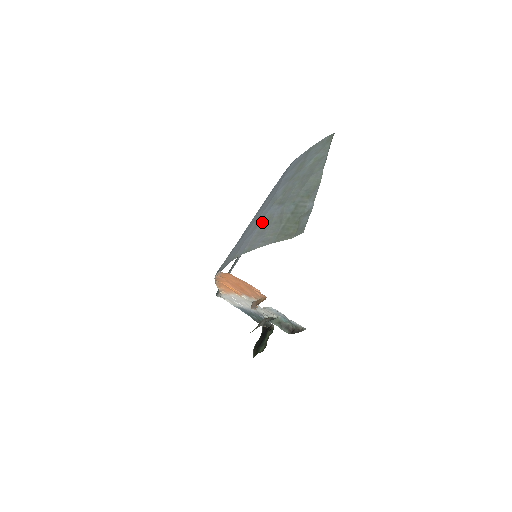
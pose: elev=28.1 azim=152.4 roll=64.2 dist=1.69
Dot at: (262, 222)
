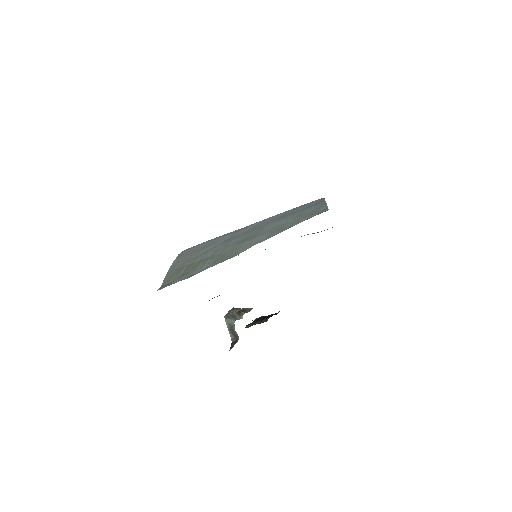
Dot at: (214, 240)
